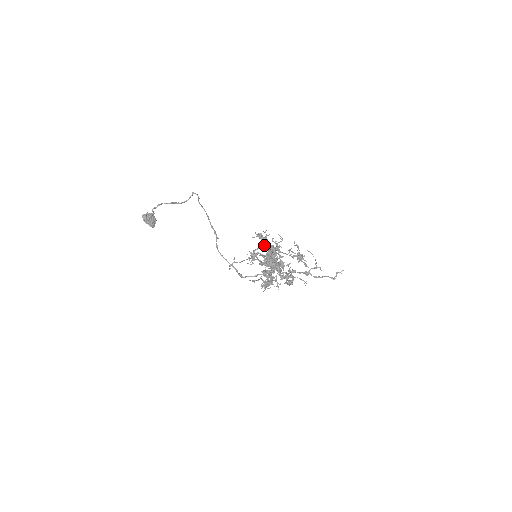
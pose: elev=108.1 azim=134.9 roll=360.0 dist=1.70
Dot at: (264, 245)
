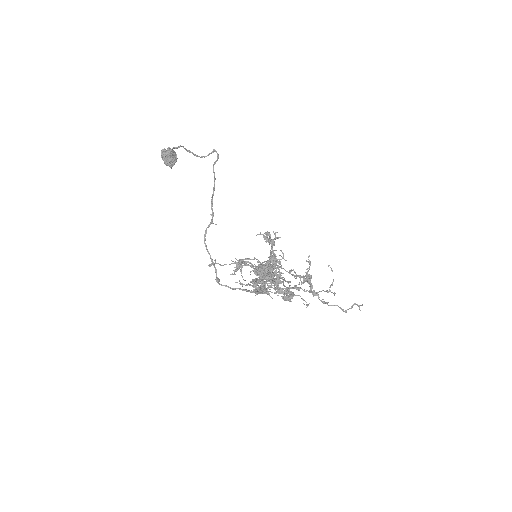
Dot at: (255, 258)
